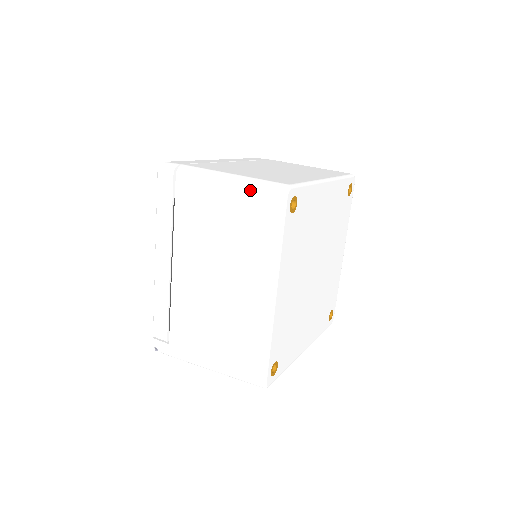
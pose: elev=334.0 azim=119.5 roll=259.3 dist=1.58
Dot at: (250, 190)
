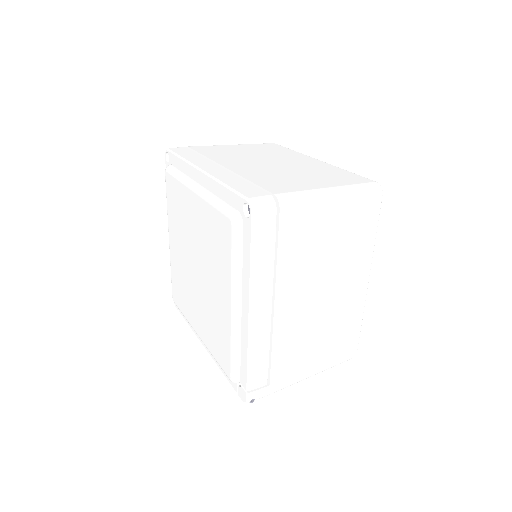
Dot at: (356, 199)
